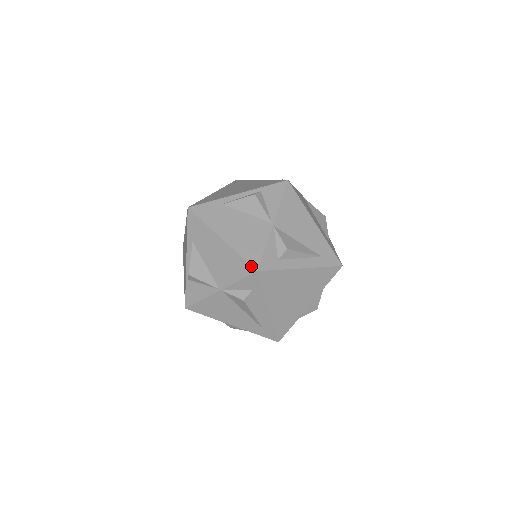
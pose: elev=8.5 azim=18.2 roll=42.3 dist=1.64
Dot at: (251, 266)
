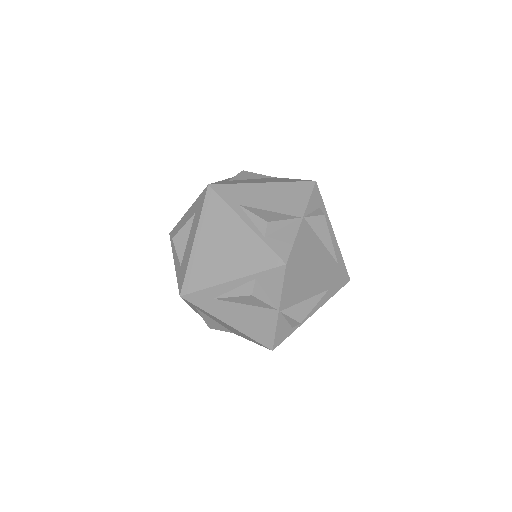
Dot at: (308, 181)
